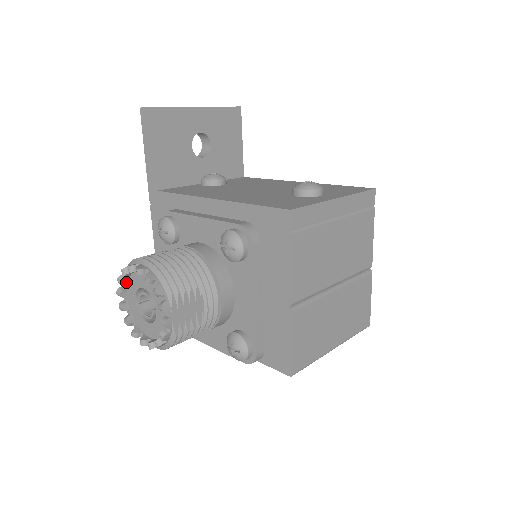
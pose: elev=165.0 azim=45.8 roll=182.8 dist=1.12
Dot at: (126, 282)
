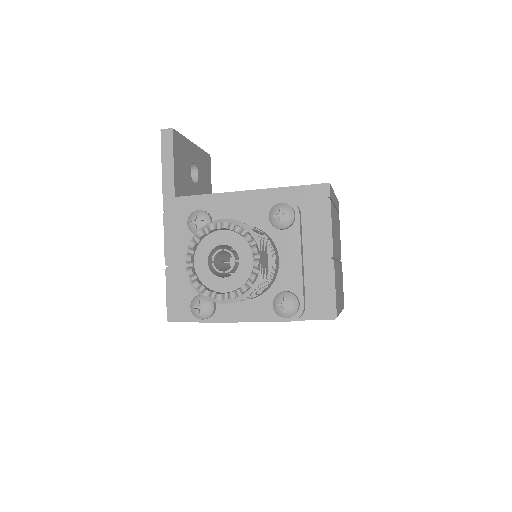
Dot at: (196, 247)
